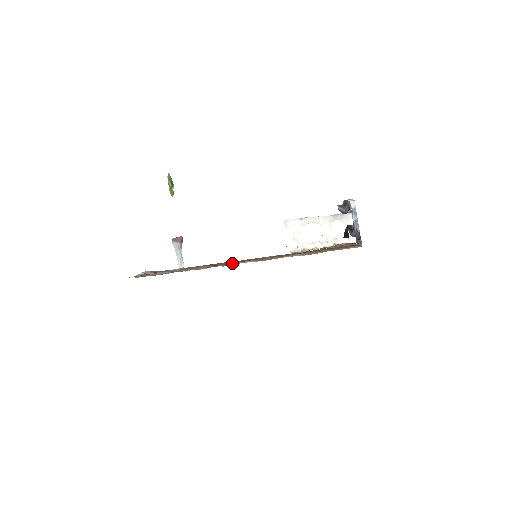
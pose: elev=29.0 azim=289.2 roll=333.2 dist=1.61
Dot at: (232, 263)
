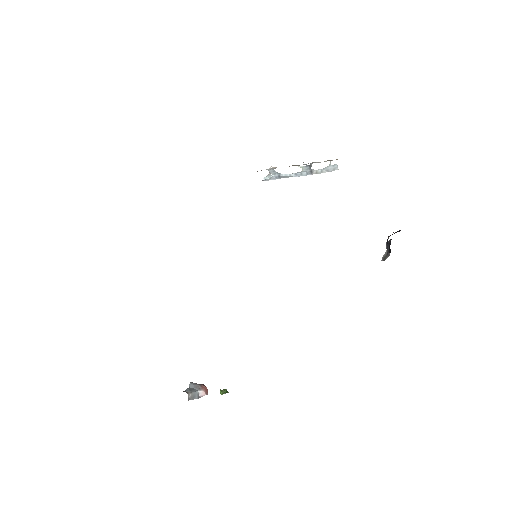
Dot at: occluded
